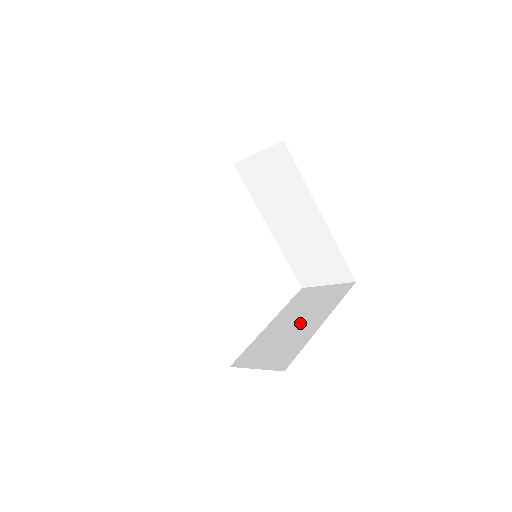
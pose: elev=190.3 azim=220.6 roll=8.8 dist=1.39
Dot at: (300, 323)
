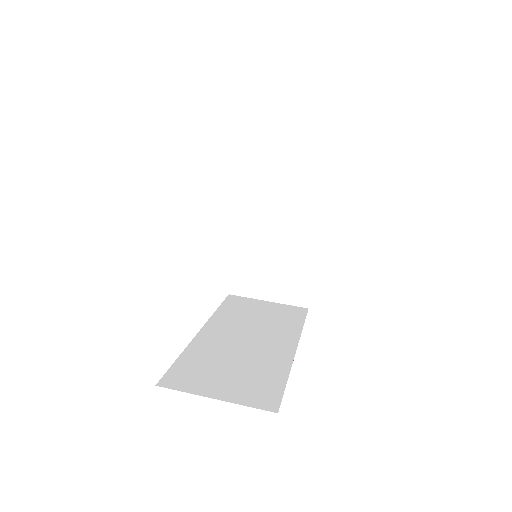
Dot at: (285, 234)
